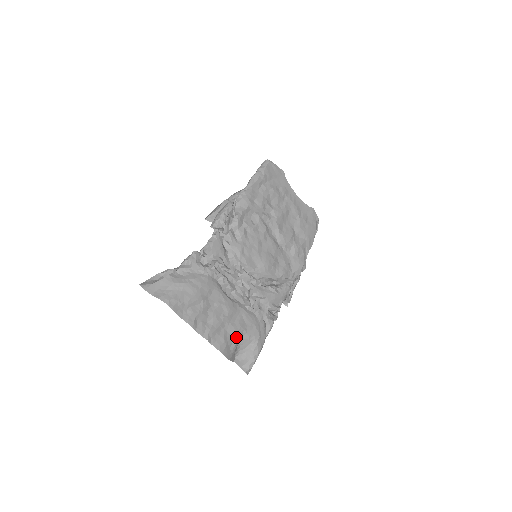
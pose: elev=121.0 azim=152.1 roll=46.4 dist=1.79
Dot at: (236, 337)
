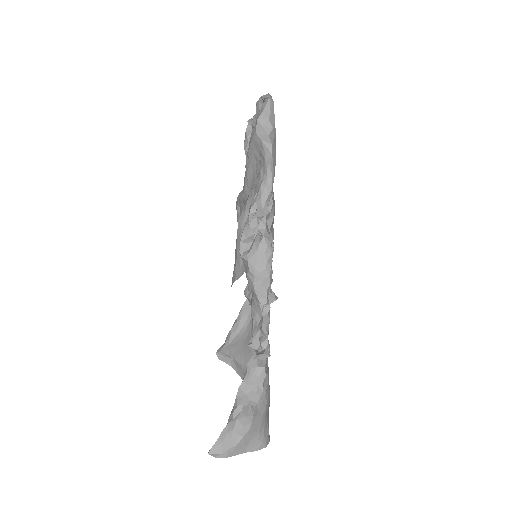
Dot at: occluded
